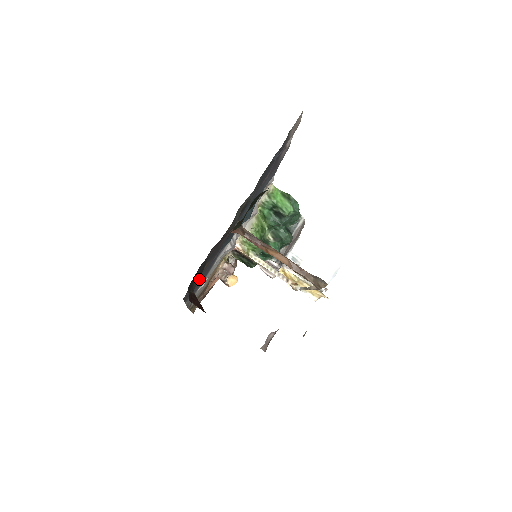
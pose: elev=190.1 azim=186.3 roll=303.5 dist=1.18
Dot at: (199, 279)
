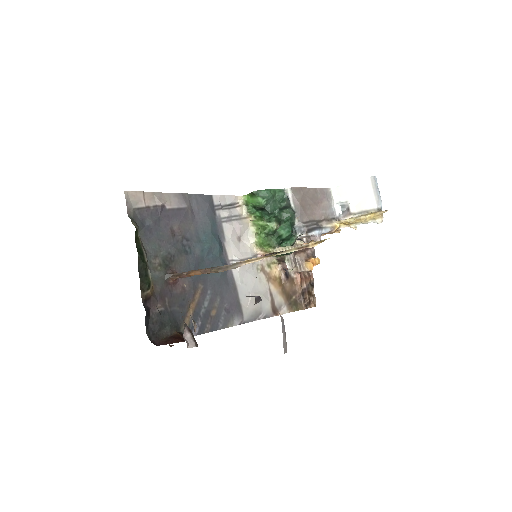
Dot at: (210, 311)
